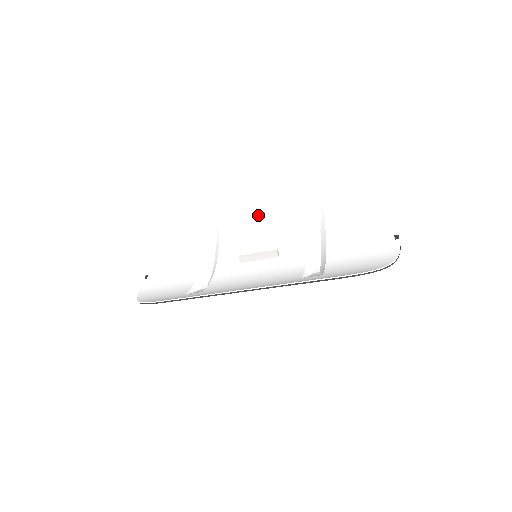
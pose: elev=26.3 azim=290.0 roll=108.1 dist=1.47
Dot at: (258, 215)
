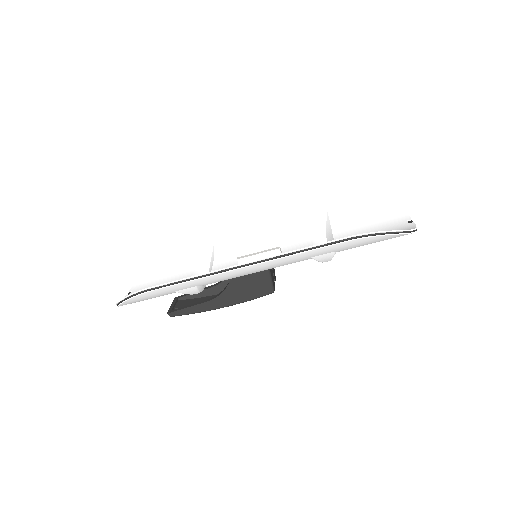
Dot at: (257, 225)
